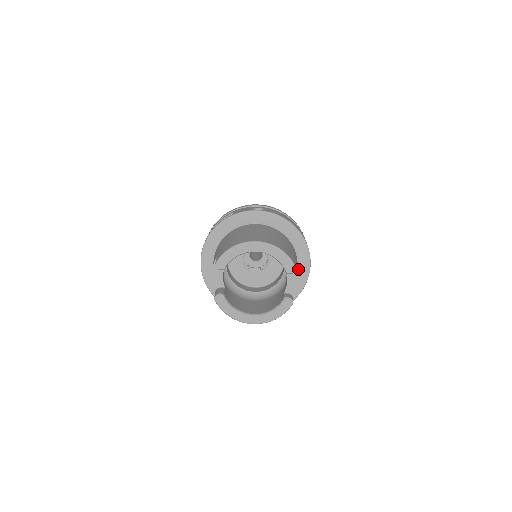
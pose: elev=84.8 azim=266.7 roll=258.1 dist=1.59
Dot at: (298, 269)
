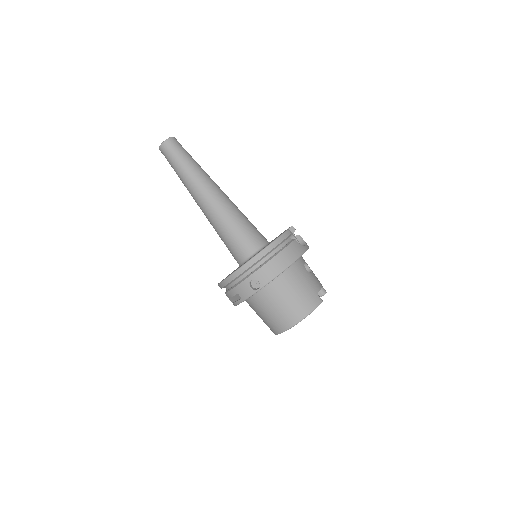
Dot at: occluded
